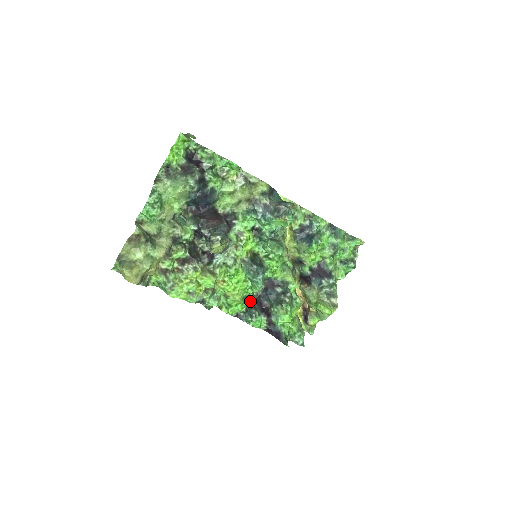
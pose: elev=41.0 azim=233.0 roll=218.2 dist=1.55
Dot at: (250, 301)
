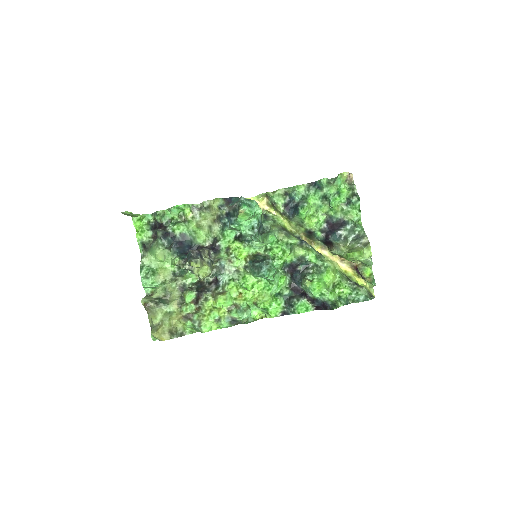
Dot at: (285, 295)
